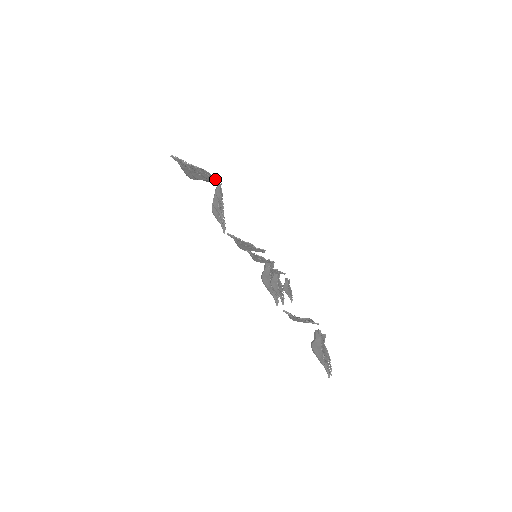
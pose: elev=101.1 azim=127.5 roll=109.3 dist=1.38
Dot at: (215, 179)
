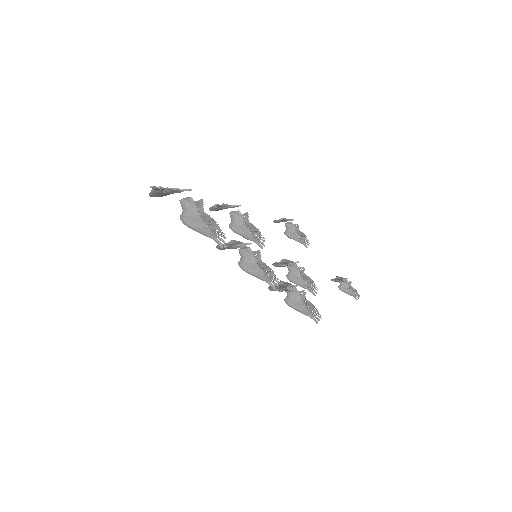
Dot at: occluded
